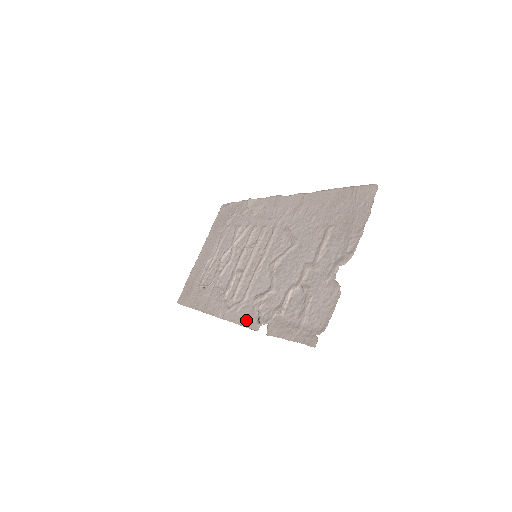
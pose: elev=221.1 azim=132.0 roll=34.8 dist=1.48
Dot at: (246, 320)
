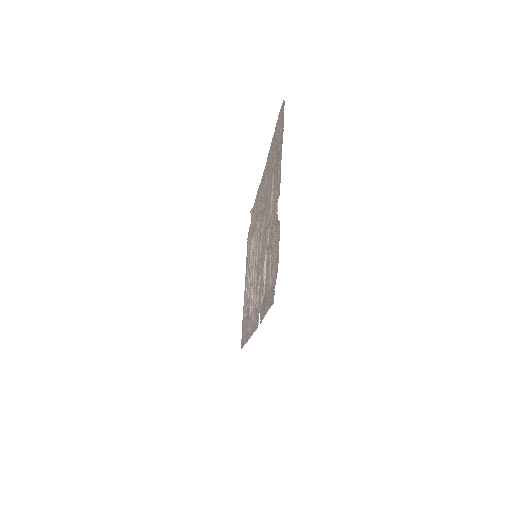
Dot at: (255, 323)
